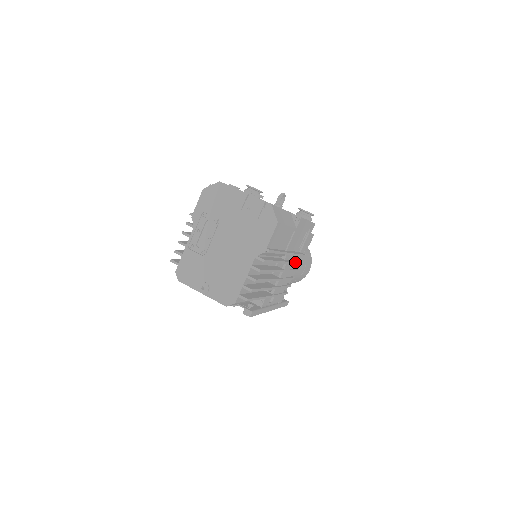
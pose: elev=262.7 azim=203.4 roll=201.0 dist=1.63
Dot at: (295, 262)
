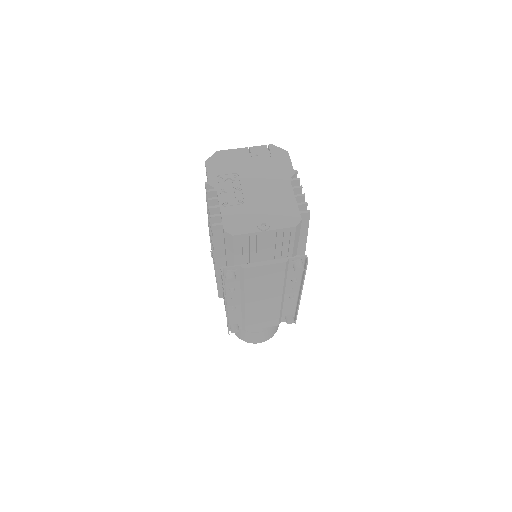
Dot at: occluded
